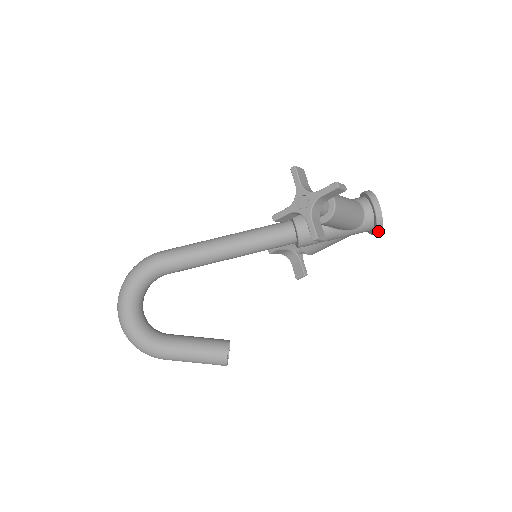
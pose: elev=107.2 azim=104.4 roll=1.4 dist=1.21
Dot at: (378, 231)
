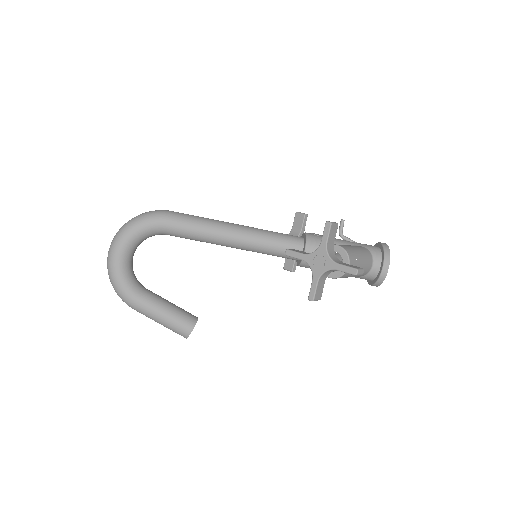
Dot at: occluded
